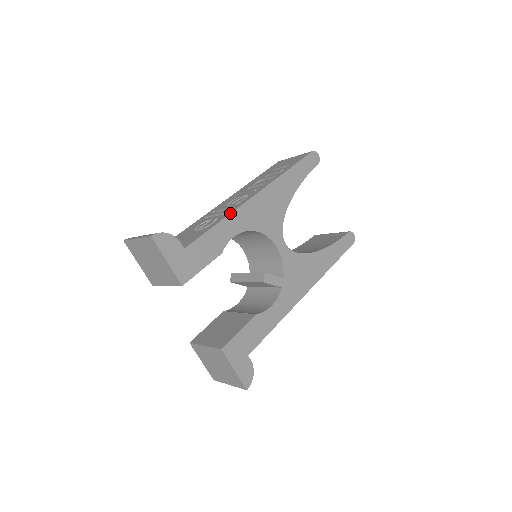
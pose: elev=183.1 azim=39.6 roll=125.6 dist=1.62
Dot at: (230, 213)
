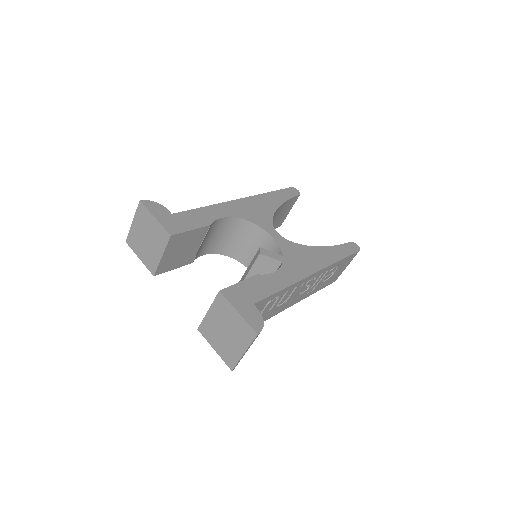
Dot at: (215, 204)
